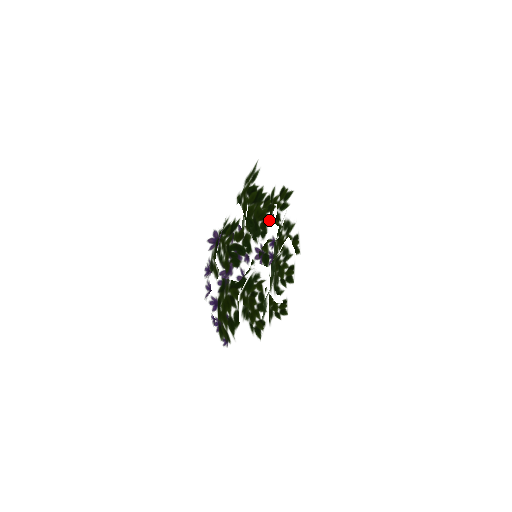
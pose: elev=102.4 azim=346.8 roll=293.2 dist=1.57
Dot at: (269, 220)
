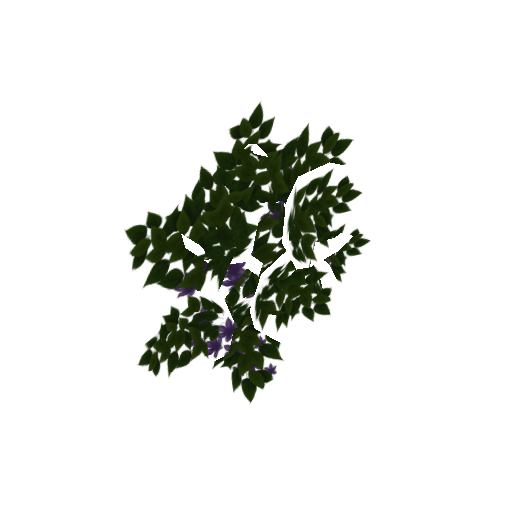
Dot at: (230, 230)
